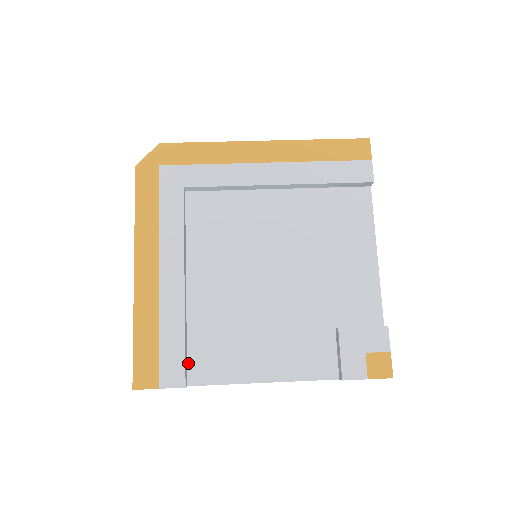
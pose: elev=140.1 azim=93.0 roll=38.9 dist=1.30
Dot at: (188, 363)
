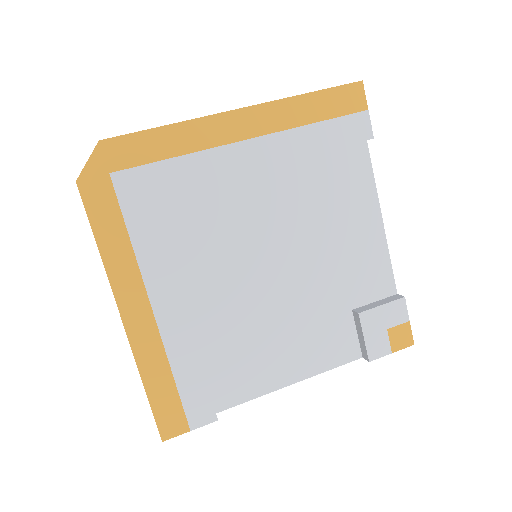
Dot at: (210, 391)
